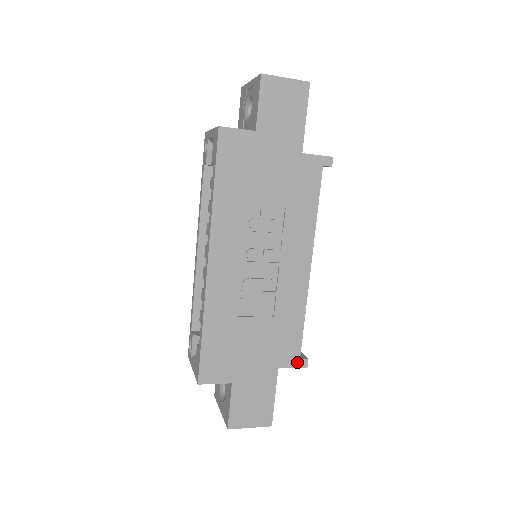
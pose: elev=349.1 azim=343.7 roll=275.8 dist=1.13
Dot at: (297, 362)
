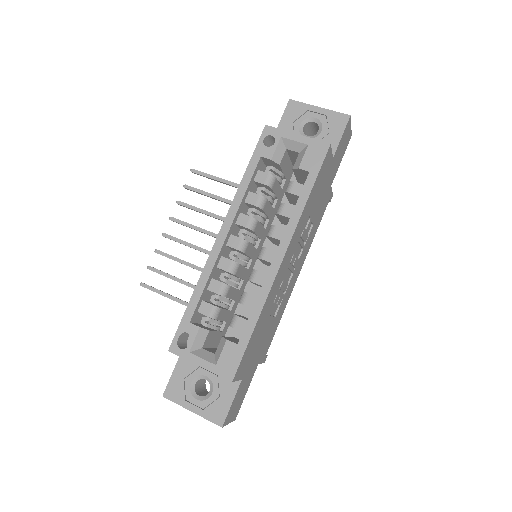
Dot at: (264, 358)
